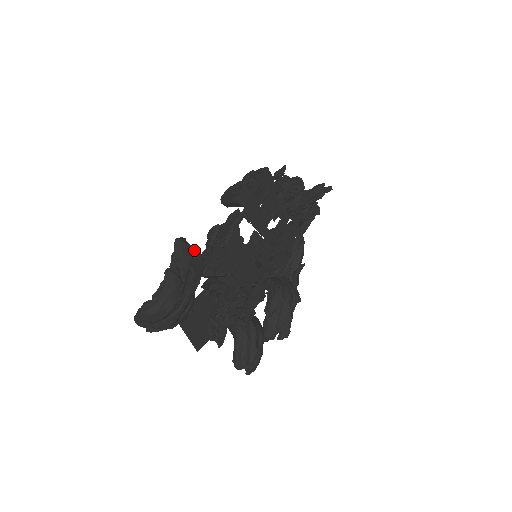
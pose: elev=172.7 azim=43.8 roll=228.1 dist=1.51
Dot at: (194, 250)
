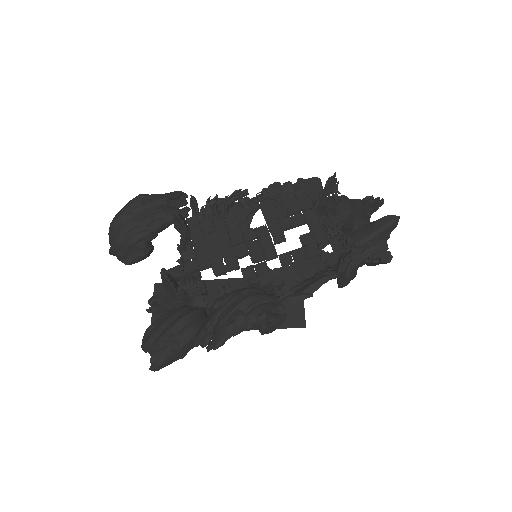
Dot at: occluded
